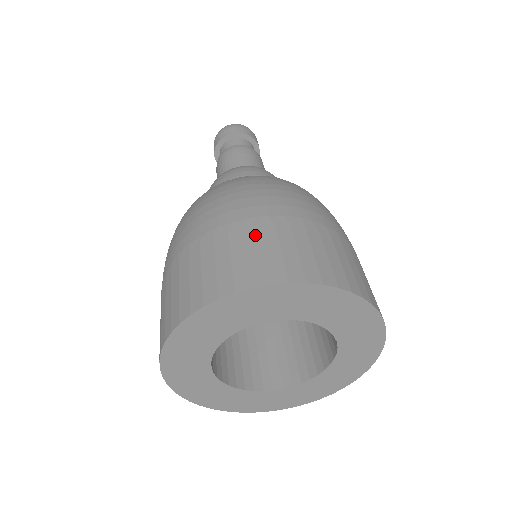
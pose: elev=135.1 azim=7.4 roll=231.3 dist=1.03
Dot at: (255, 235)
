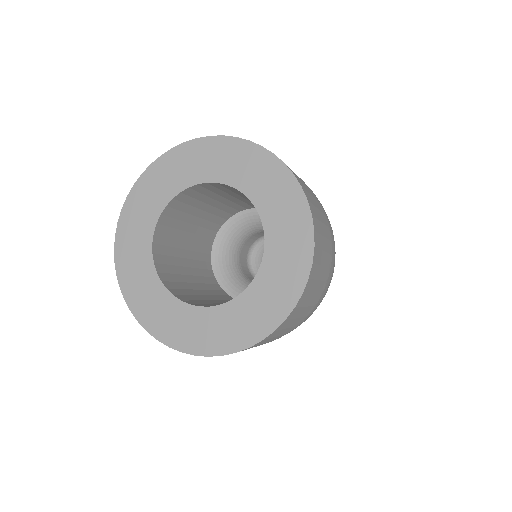
Dot at: occluded
